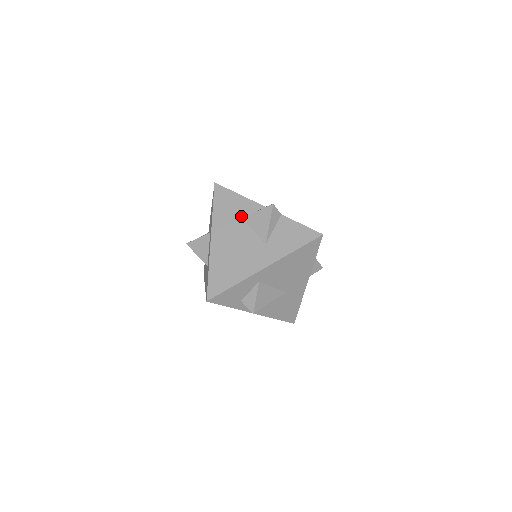
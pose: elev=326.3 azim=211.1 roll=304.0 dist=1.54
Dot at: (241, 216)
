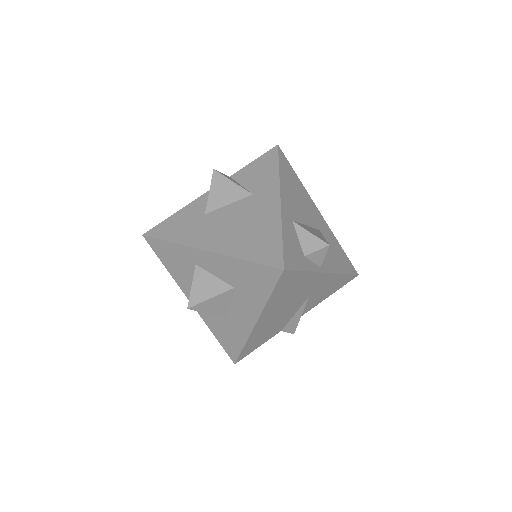
Dot at: (202, 214)
